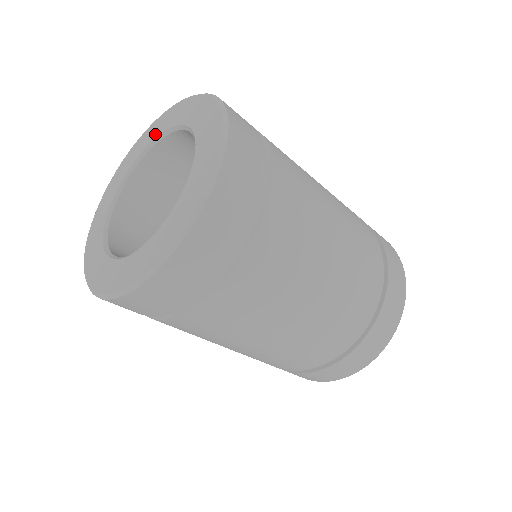
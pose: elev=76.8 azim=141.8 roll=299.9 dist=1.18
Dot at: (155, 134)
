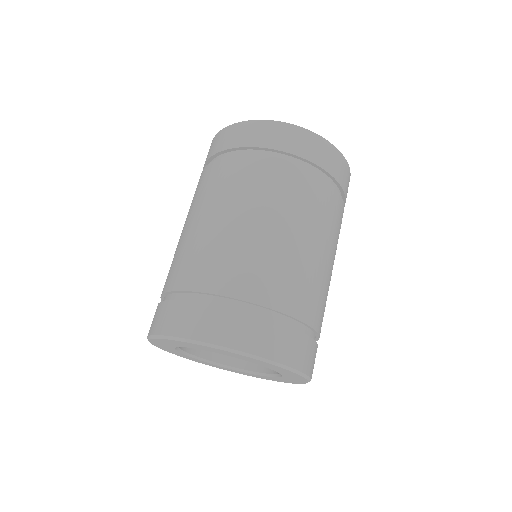
Dot at: occluded
